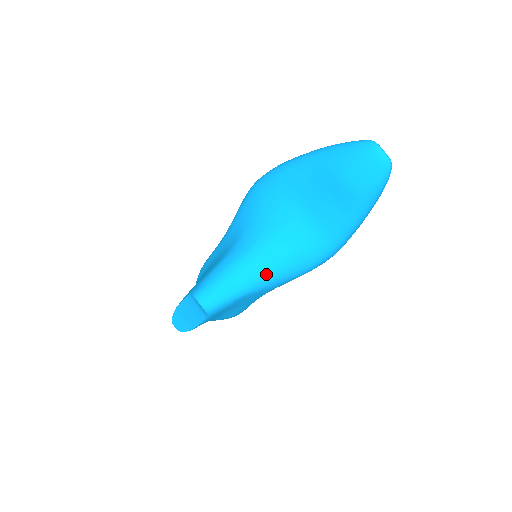
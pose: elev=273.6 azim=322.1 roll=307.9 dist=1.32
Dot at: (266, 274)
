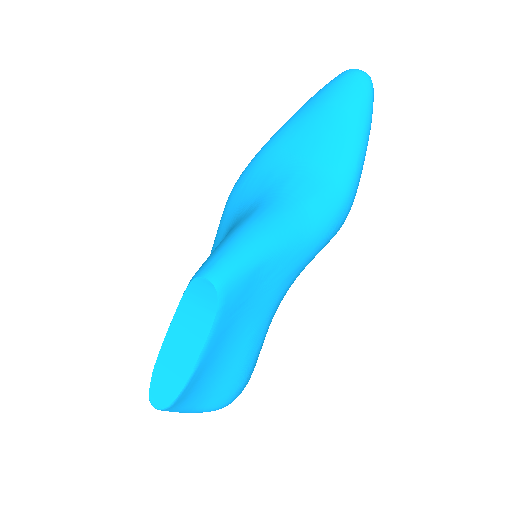
Dot at: (283, 227)
